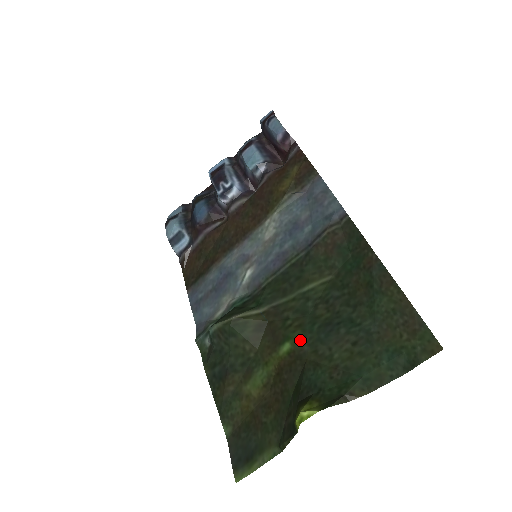
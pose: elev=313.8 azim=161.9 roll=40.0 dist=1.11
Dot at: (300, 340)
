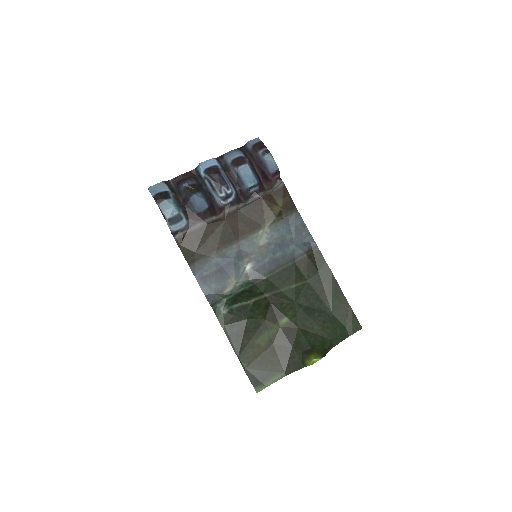
Dot at: (293, 317)
